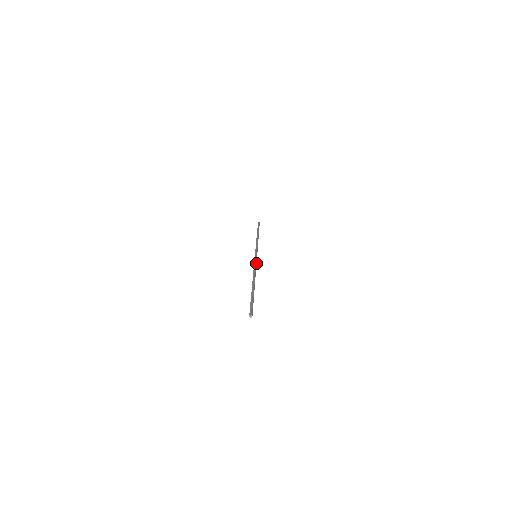
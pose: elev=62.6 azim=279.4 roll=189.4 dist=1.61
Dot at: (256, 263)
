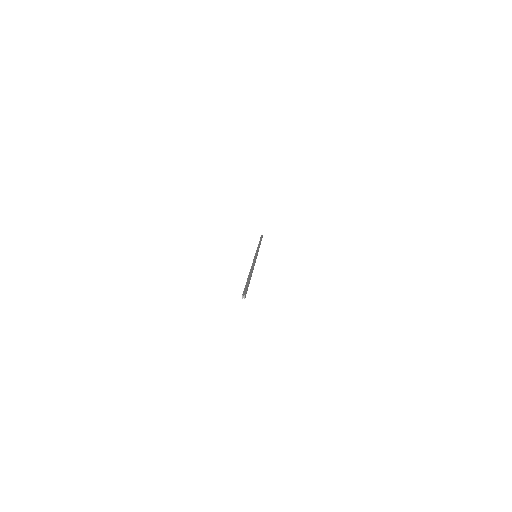
Dot at: (255, 260)
